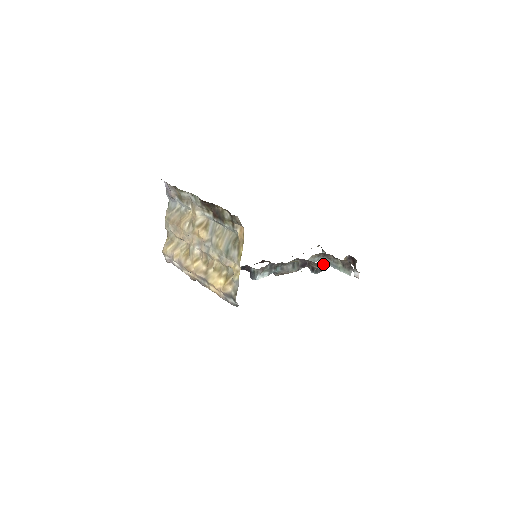
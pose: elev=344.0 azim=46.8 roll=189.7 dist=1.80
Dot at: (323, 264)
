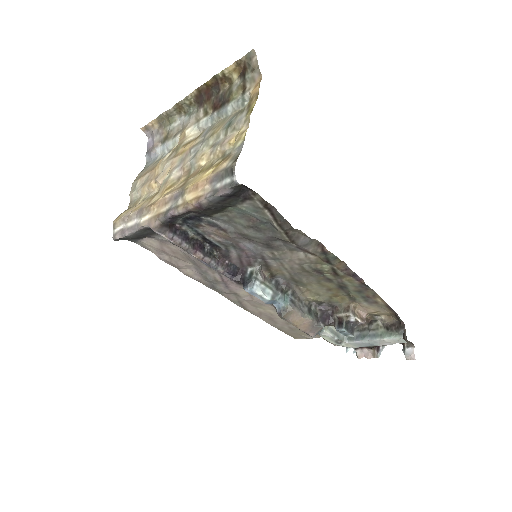
Dot at: (356, 315)
